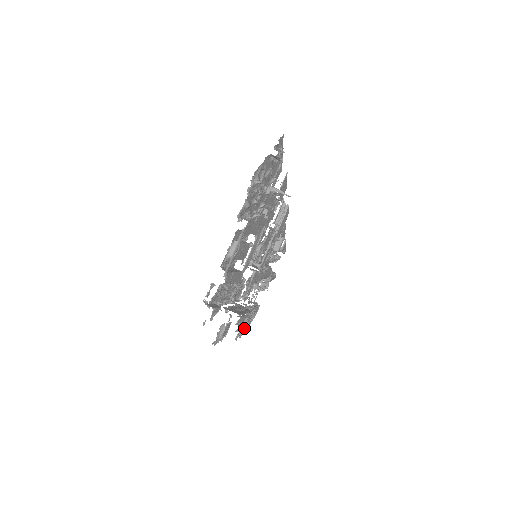
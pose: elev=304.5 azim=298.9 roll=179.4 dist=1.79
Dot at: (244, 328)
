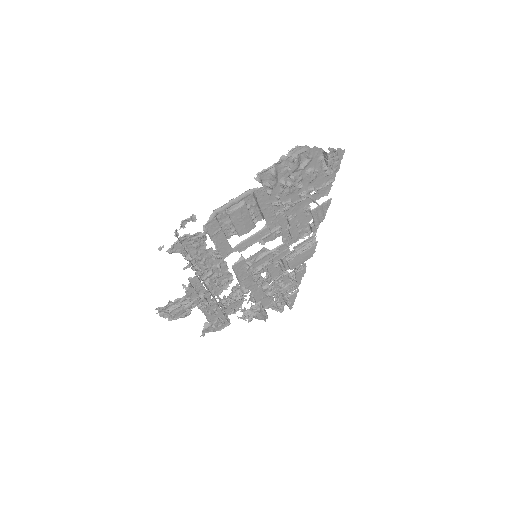
Dot at: (195, 305)
